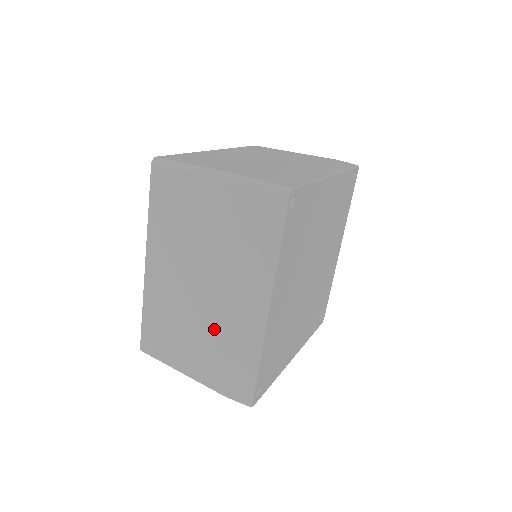
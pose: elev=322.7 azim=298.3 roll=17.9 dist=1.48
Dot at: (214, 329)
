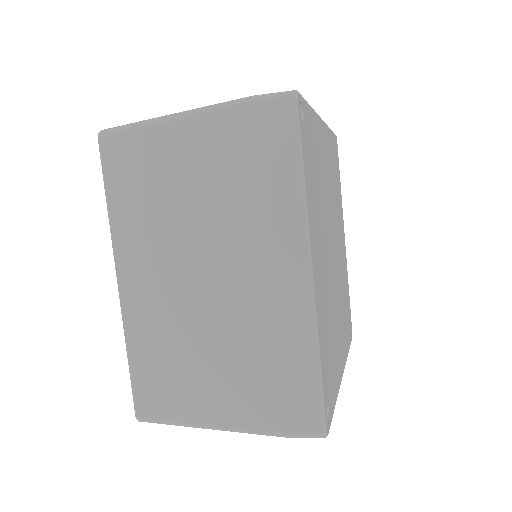
Dot at: (240, 335)
